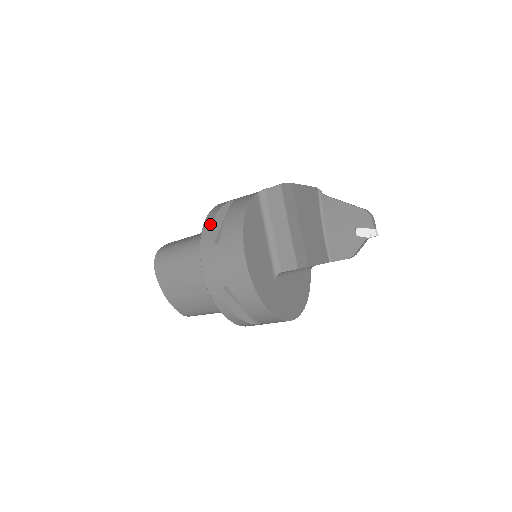
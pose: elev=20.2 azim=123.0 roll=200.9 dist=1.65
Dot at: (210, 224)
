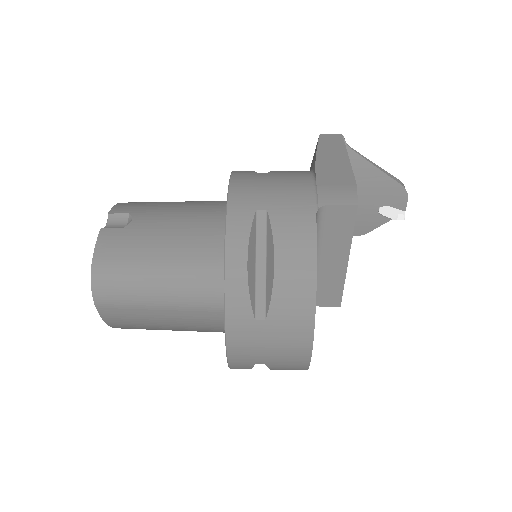
Dot at: (242, 279)
